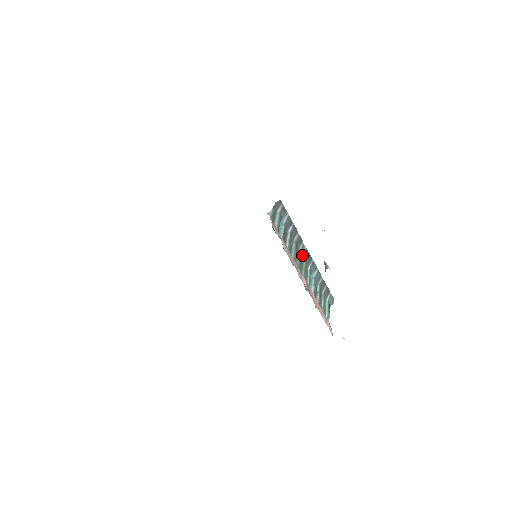
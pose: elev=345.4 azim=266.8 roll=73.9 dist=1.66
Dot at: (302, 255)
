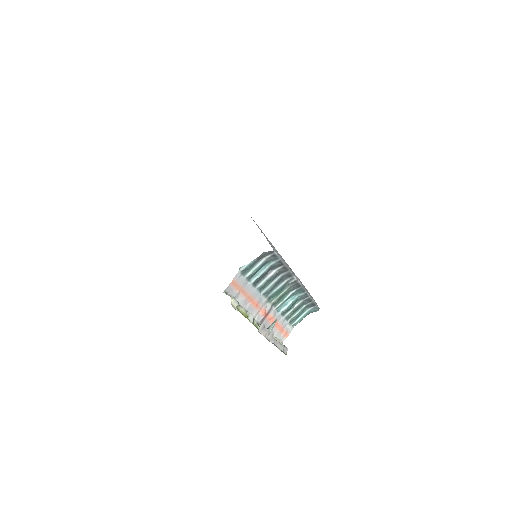
Dot at: (286, 285)
